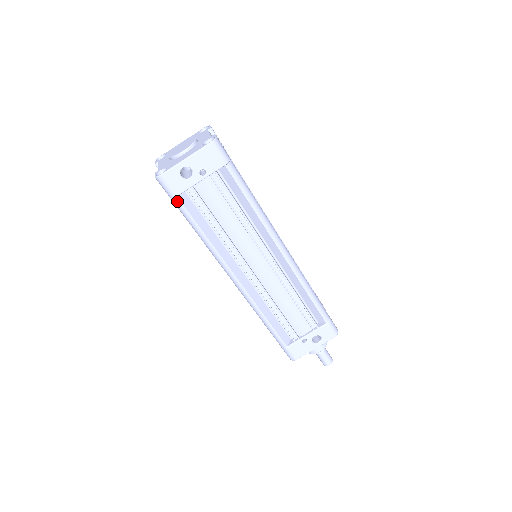
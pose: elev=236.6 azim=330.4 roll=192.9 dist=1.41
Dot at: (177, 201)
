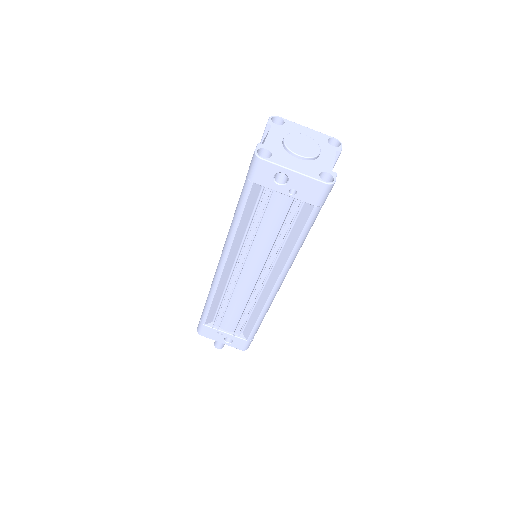
Dot at: (249, 185)
